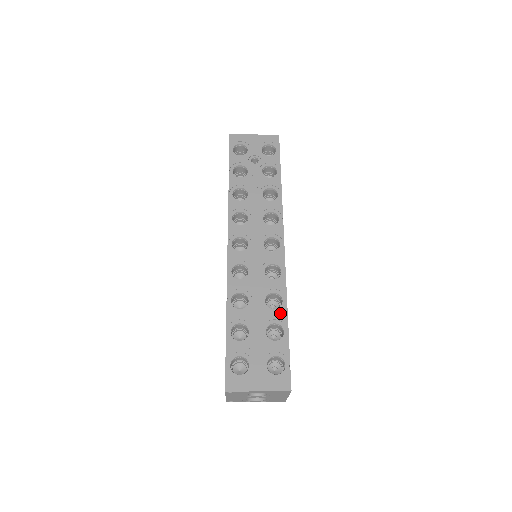
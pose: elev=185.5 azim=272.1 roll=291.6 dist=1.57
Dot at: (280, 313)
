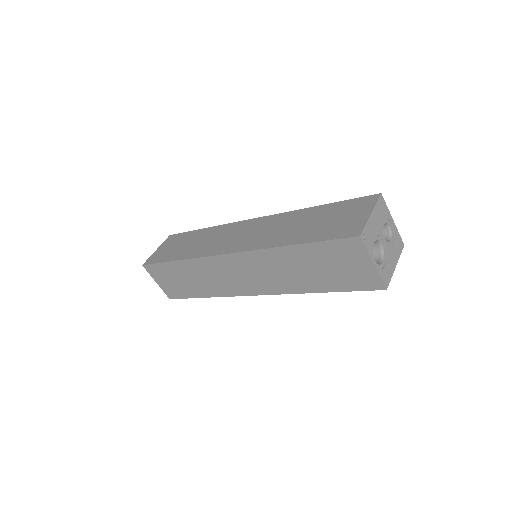
Dot at: occluded
